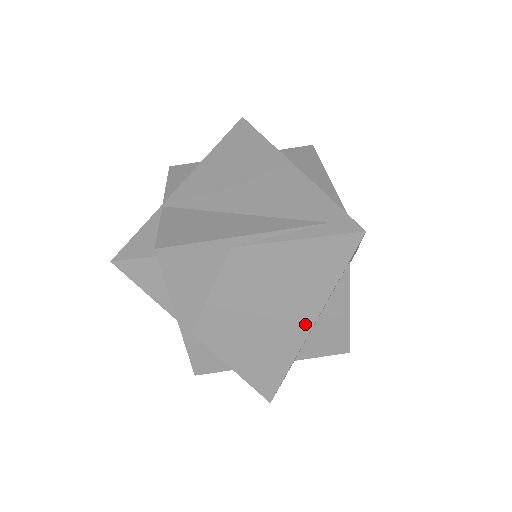
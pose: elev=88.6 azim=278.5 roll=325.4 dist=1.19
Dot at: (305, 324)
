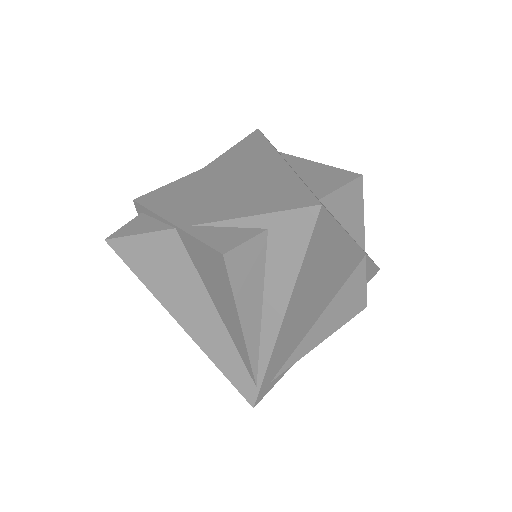
Dot at: (275, 161)
